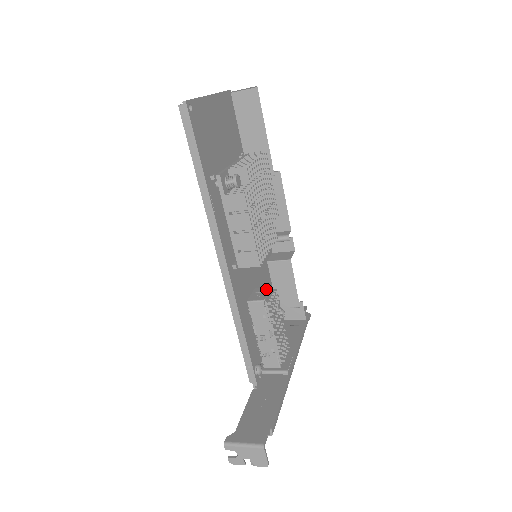
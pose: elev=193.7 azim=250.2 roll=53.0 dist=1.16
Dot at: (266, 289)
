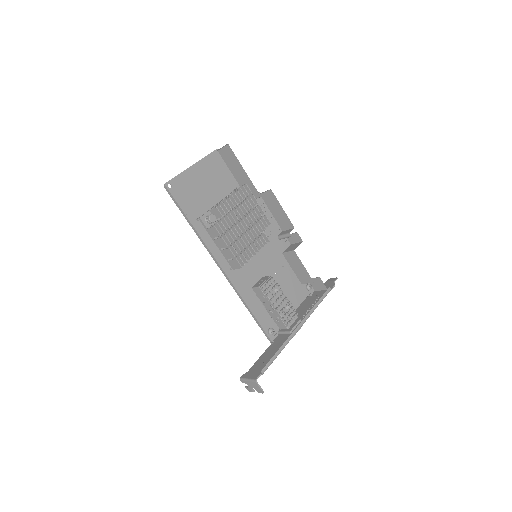
Dot at: (266, 277)
